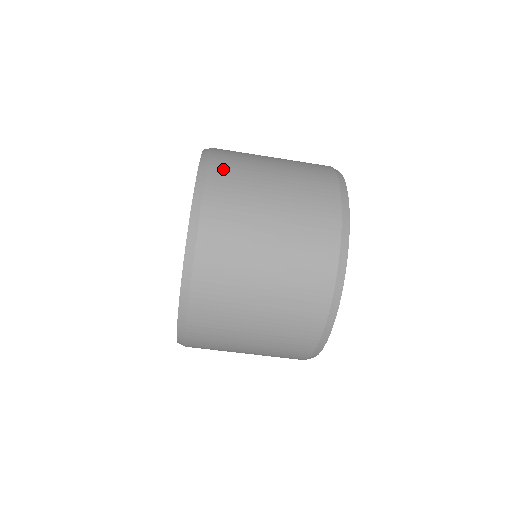
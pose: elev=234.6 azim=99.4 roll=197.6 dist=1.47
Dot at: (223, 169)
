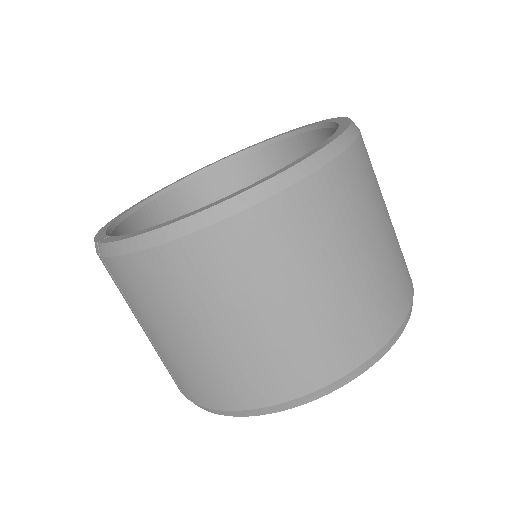
Dot at: occluded
